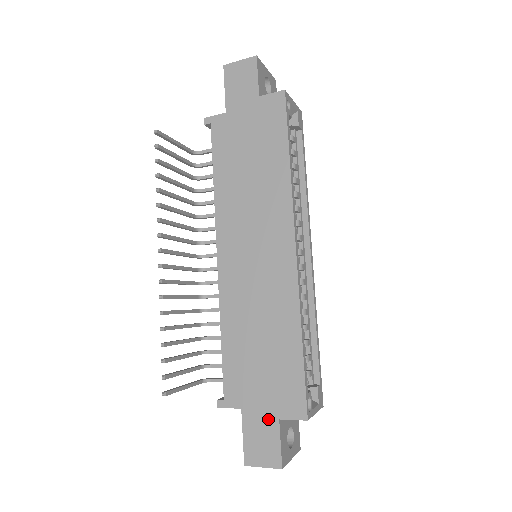
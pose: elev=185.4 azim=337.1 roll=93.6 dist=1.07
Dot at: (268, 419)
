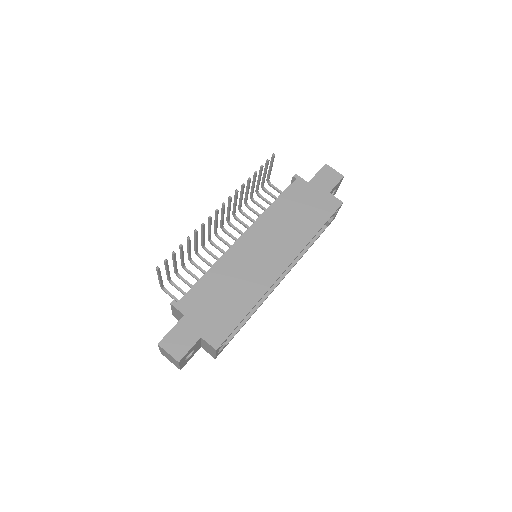
Dot at: (195, 332)
